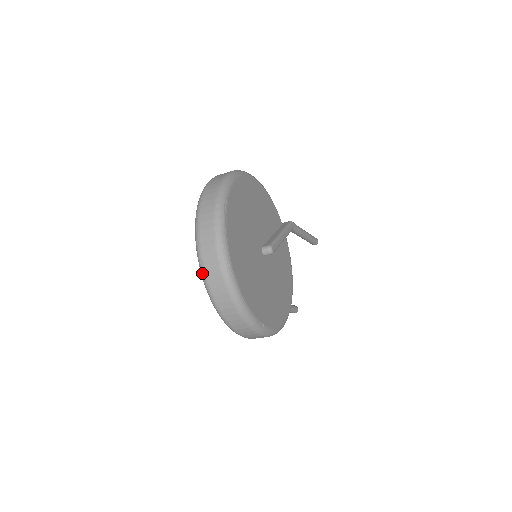
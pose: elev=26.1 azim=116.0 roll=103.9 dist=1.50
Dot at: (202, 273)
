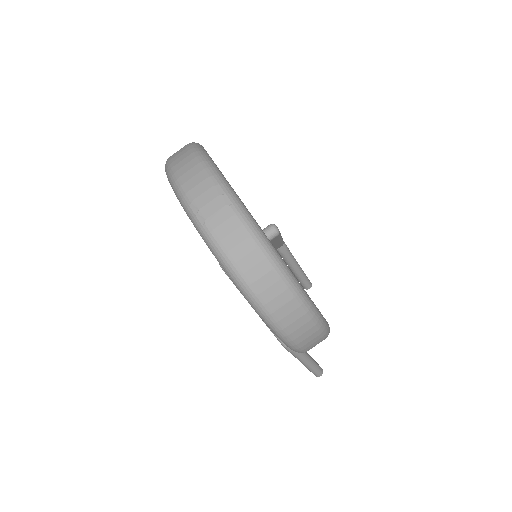
Dot at: (200, 225)
